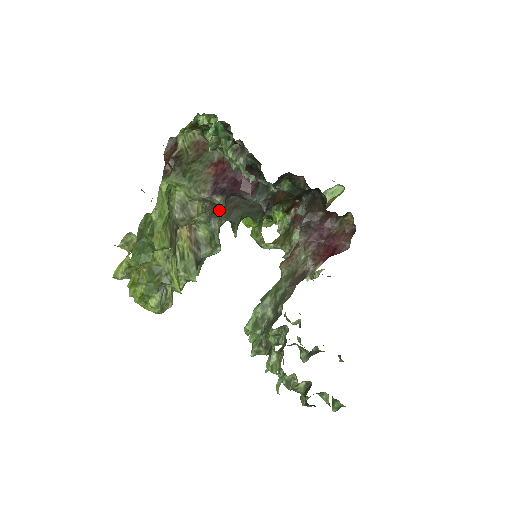
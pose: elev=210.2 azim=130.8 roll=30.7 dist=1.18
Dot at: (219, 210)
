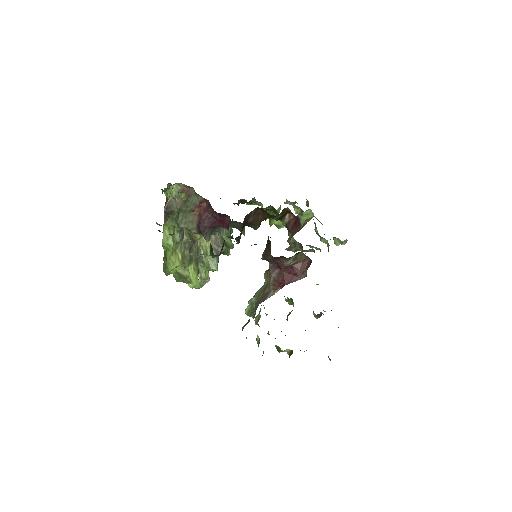
Dot at: (219, 227)
